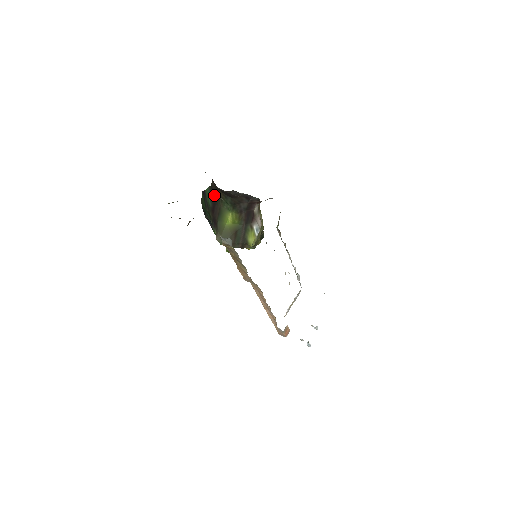
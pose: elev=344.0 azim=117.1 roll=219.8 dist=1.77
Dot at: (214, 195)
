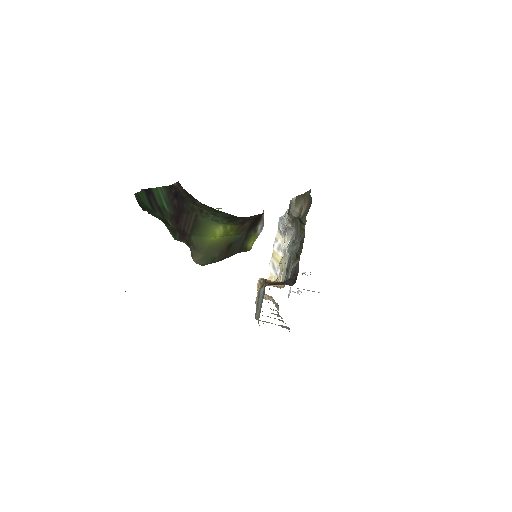
Dot at: (179, 200)
